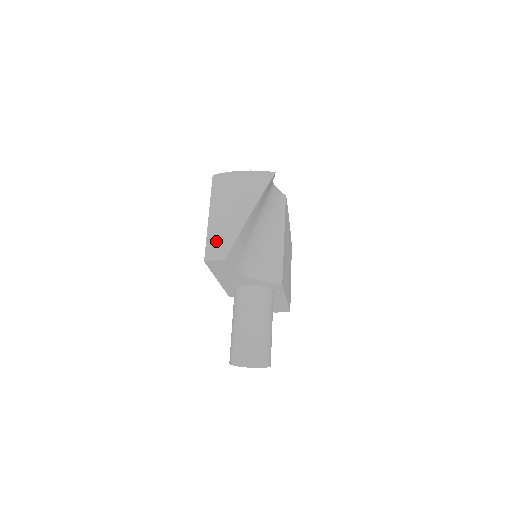
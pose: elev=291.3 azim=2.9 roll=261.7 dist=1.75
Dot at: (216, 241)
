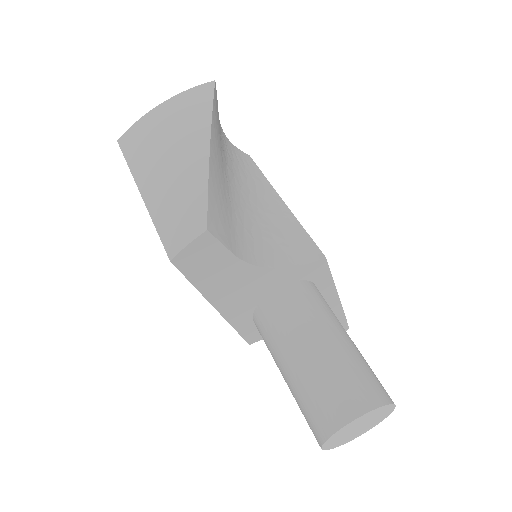
Dot at: (173, 215)
